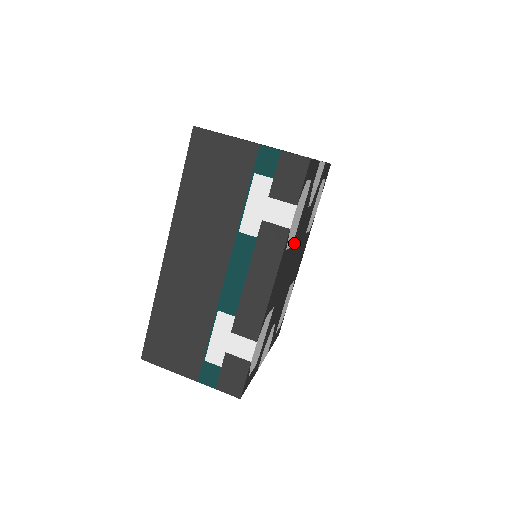
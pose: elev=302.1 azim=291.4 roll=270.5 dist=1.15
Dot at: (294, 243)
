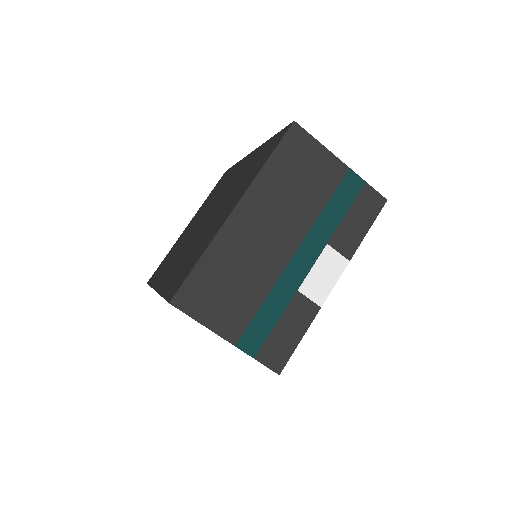
Dot at: occluded
